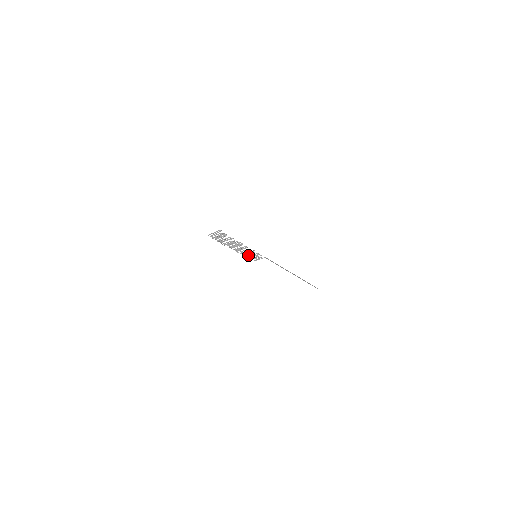
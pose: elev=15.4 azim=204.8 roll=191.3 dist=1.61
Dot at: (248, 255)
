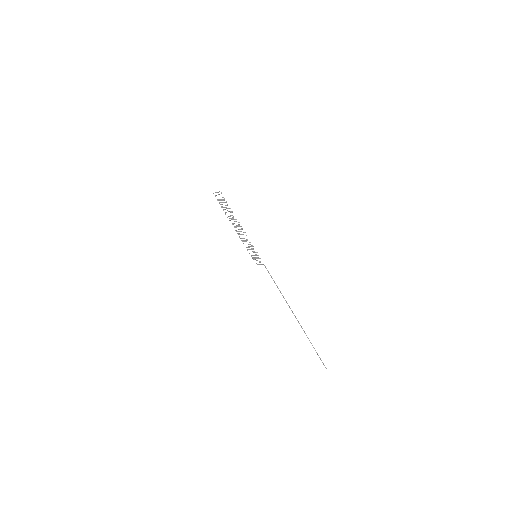
Dot at: (249, 249)
